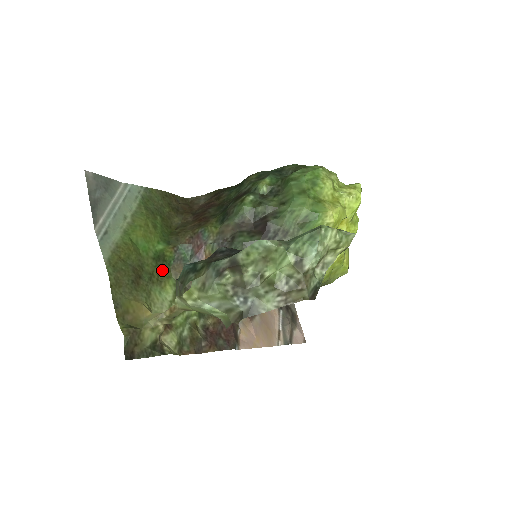
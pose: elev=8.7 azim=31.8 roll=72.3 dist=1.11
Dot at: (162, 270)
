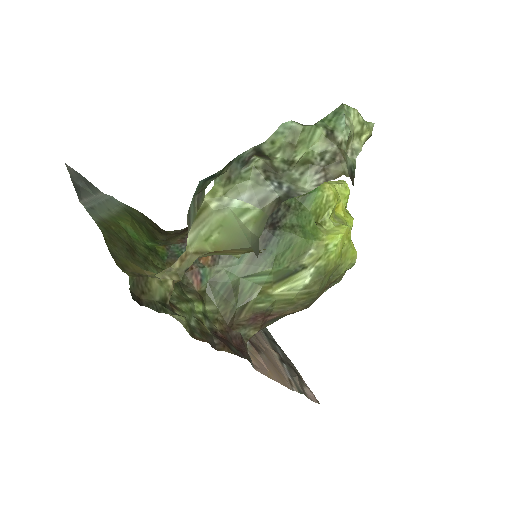
Dot at: (156, 261)
